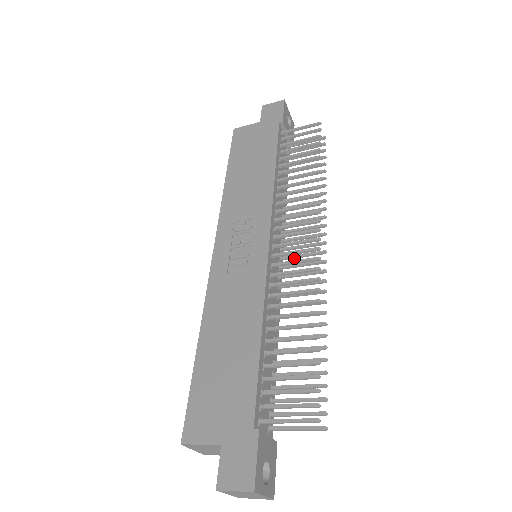
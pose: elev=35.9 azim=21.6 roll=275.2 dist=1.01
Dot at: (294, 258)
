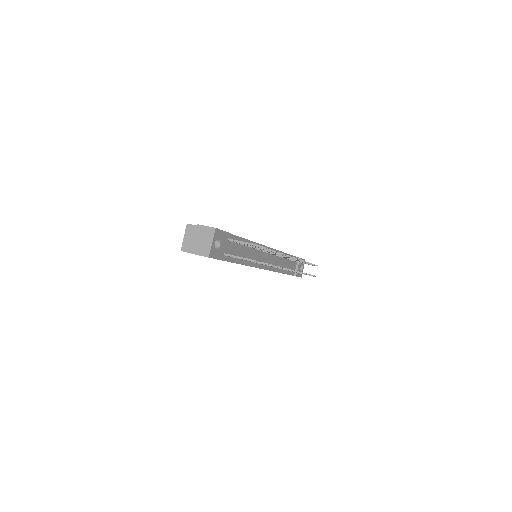
Dot at: occluded
